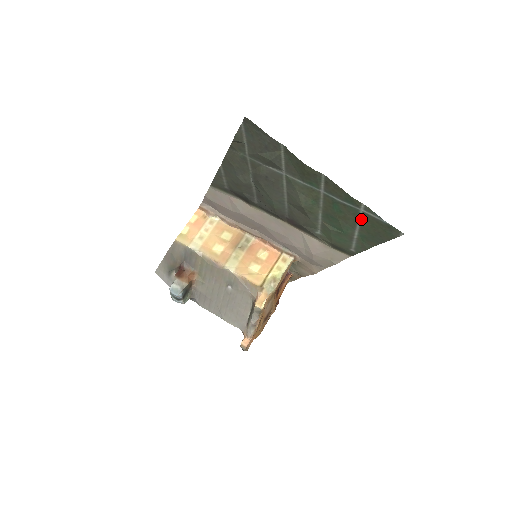
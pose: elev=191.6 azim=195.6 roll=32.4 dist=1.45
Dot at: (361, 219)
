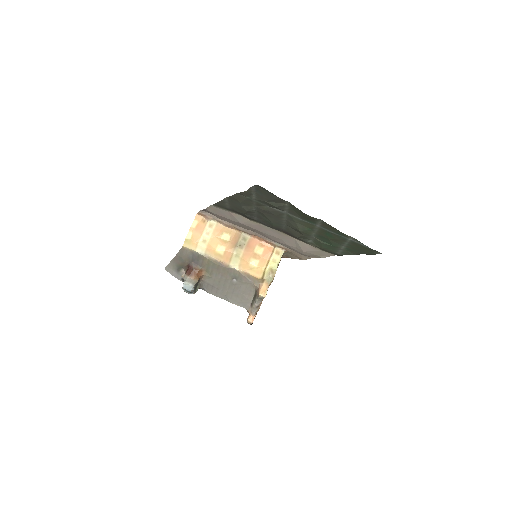
Dot at: (349, 242)
